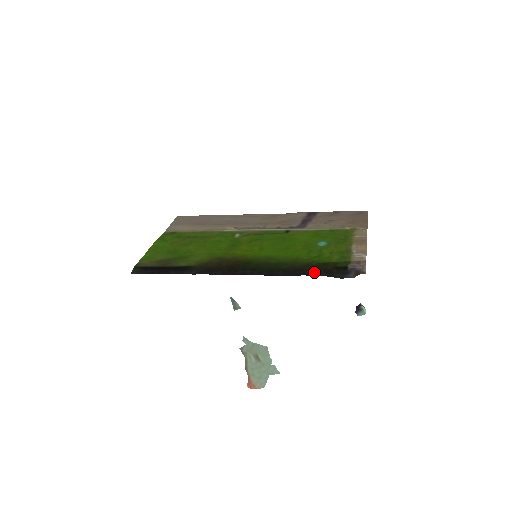
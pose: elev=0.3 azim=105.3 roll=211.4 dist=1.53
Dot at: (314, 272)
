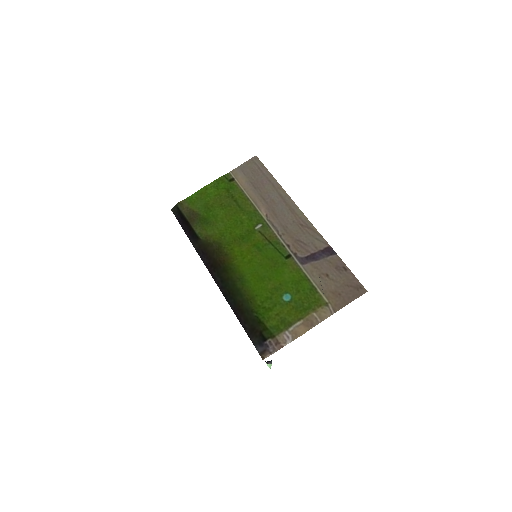
Dot at: (245, 322)
